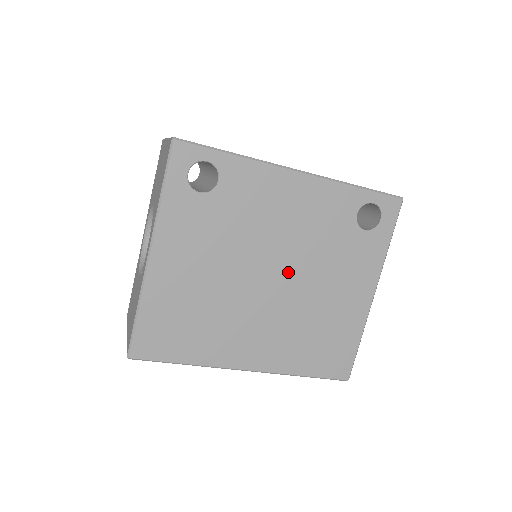
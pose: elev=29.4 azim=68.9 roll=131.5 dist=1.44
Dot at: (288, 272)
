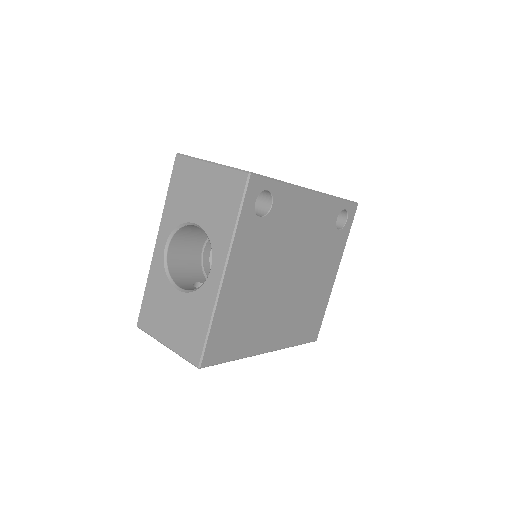
Dot at: (299, 270)
